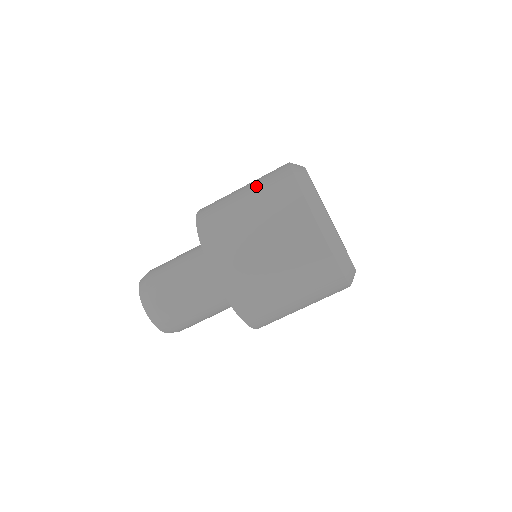
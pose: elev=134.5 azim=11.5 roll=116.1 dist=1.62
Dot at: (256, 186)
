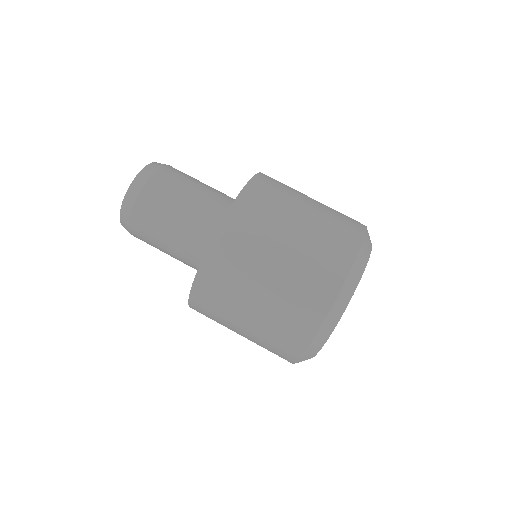
Dot at: (309, 243)
